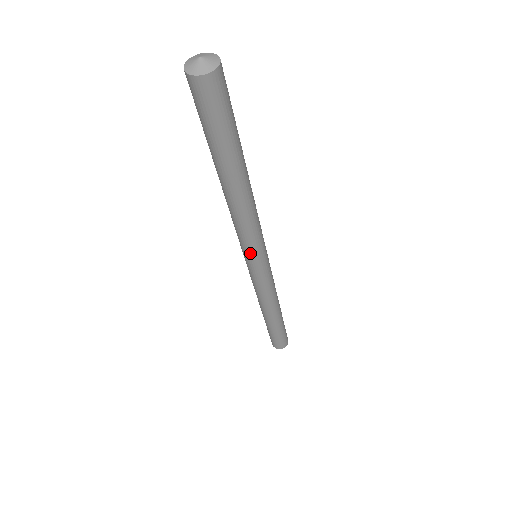
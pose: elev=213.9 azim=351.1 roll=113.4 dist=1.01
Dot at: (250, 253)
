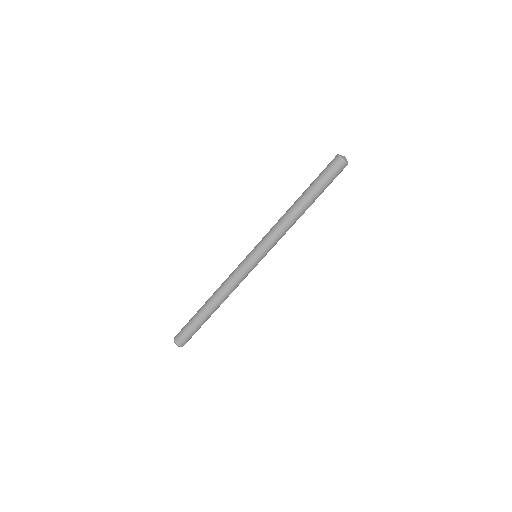
Dot at: (264, 248)
